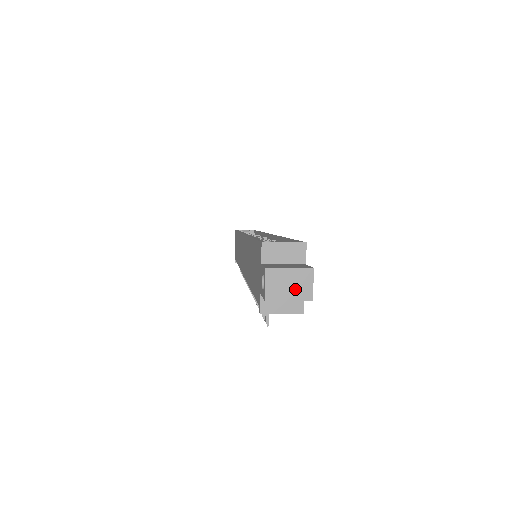
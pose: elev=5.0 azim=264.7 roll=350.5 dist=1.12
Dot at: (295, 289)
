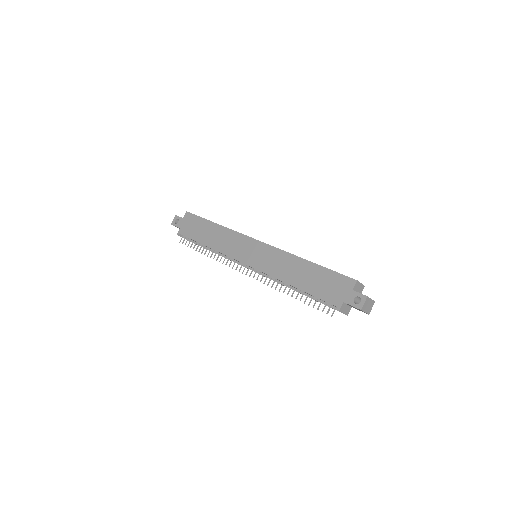
Dot at: (368, 308)
